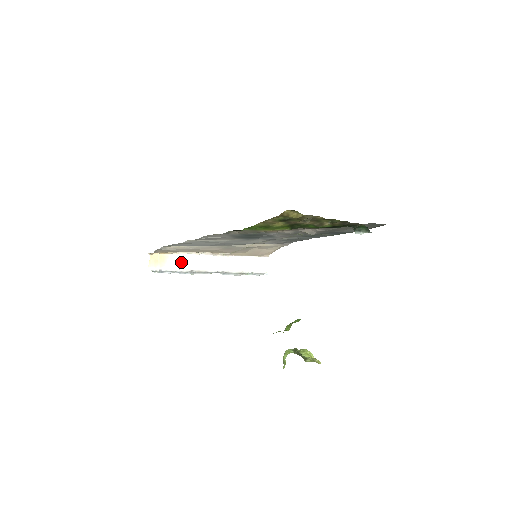
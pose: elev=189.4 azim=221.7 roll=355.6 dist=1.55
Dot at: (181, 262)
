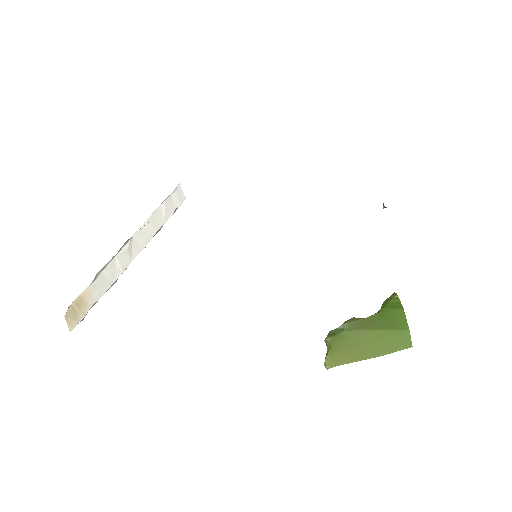
Dot at: (103, 283)
